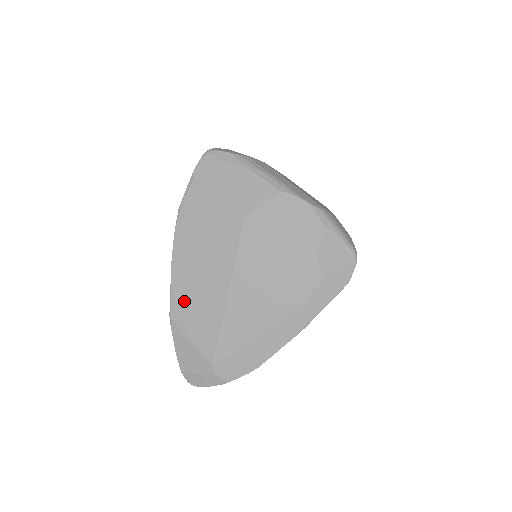
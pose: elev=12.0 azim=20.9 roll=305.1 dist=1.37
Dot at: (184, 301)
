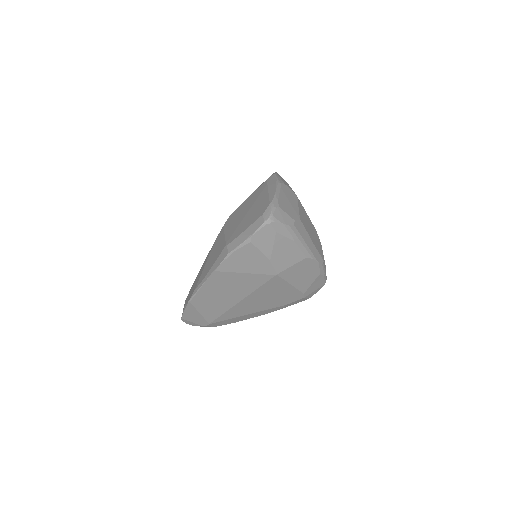
Dot at: (205, 298)
